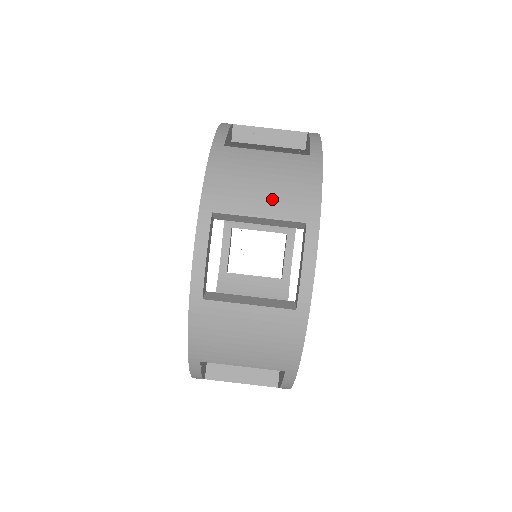
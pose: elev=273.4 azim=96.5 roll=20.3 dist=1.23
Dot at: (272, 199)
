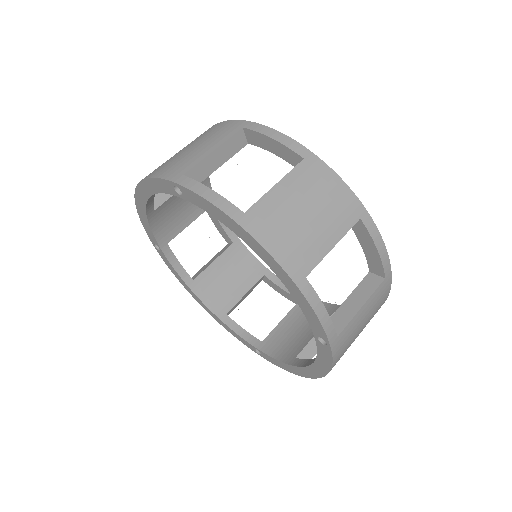
Dot at: (328, 224)
